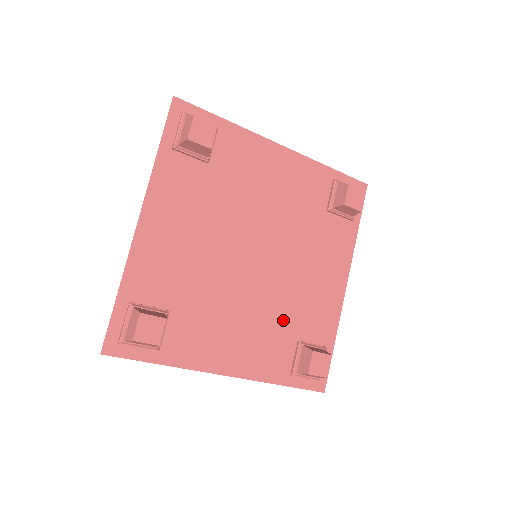
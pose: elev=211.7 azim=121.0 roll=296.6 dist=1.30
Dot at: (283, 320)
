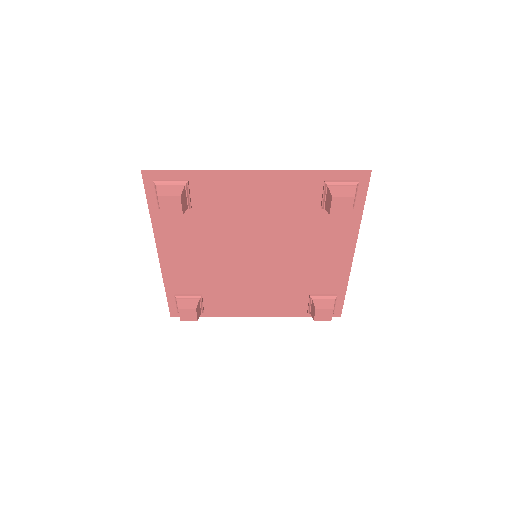
Dot at: (293, 285)
